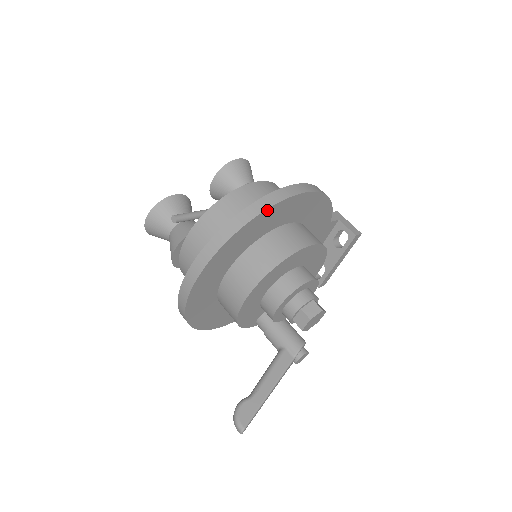
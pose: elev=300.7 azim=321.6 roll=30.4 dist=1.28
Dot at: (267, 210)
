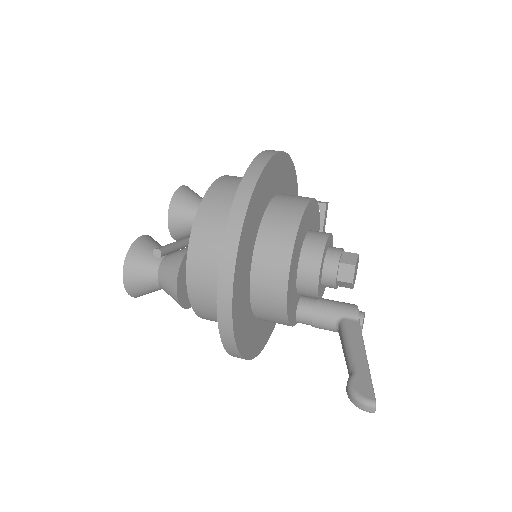
Dot at: (265, 168)
